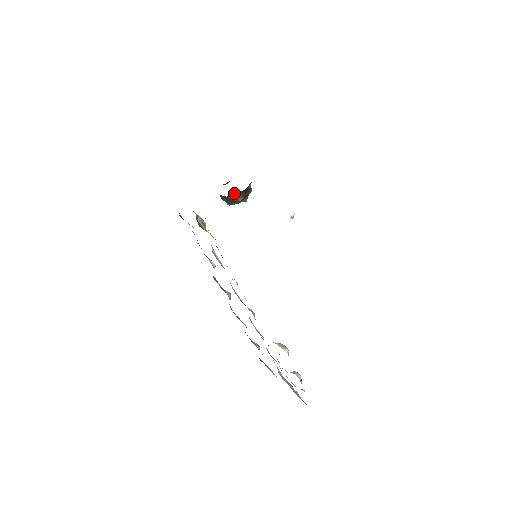
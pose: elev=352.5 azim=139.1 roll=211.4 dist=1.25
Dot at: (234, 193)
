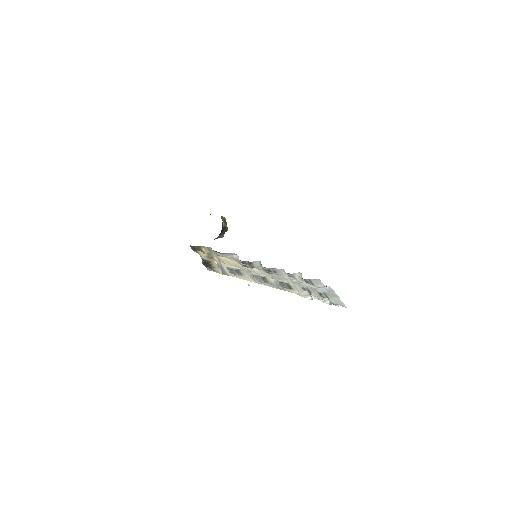
Dot at: (215, 238)
